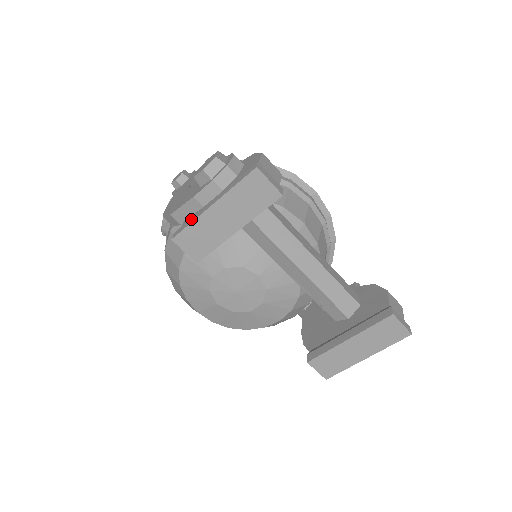
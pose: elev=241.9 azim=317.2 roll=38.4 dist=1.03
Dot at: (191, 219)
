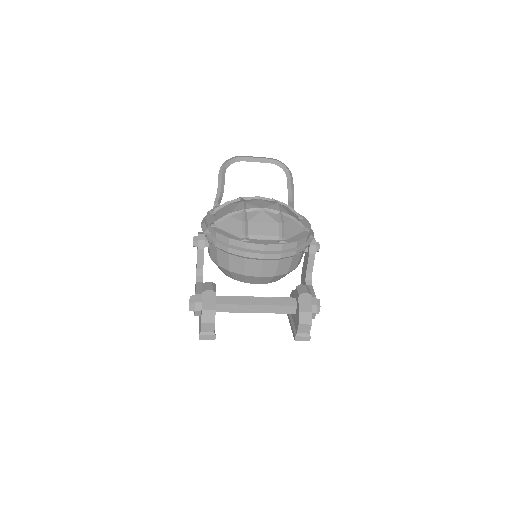
Dot at: occluded
